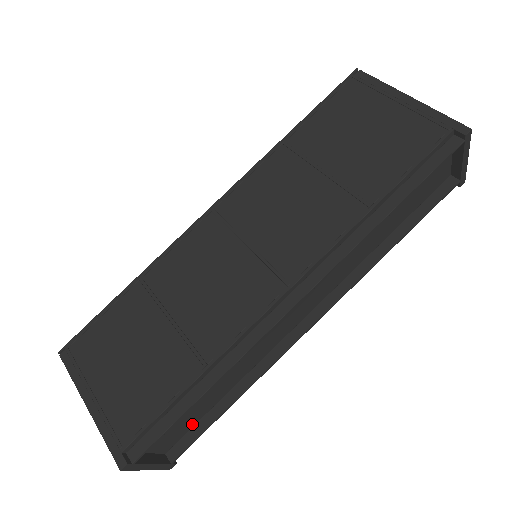
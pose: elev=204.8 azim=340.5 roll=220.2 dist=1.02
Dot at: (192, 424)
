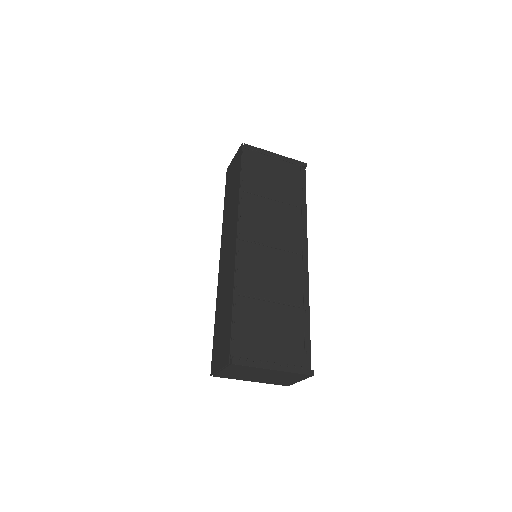
Dot at: occluded
